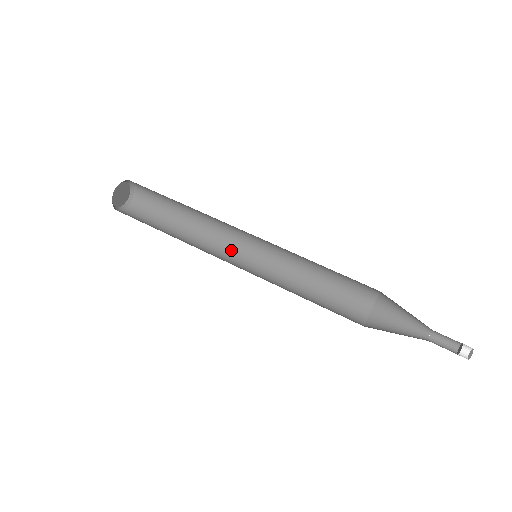
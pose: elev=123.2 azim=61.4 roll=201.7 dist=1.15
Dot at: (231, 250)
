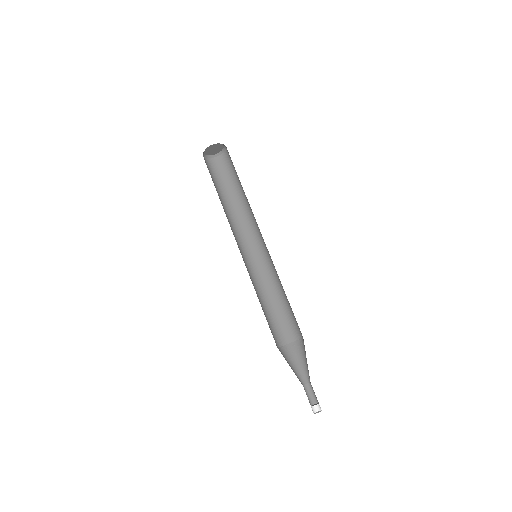
Dot at: (255, 235)
